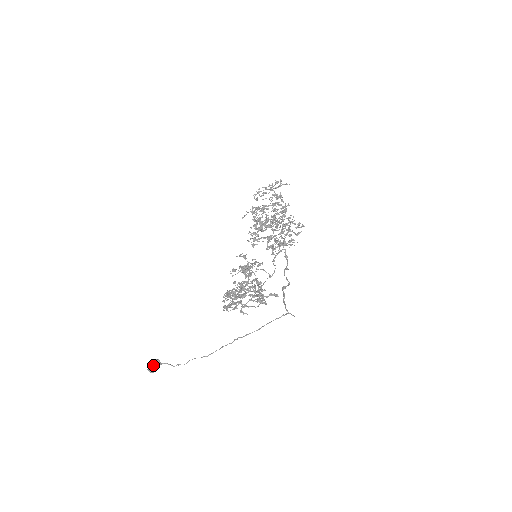
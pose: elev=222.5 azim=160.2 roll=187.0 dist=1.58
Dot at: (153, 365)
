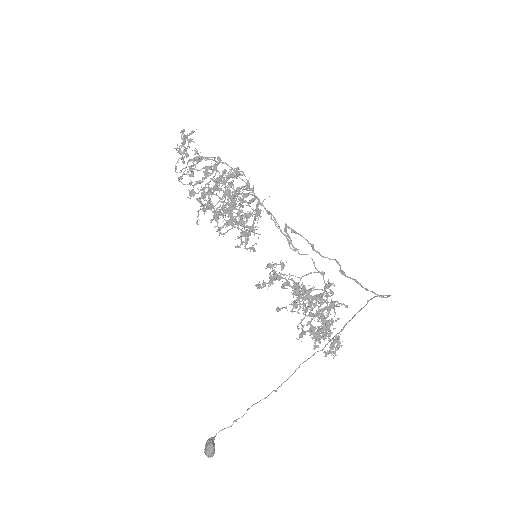
Dot at: (213, 449)
